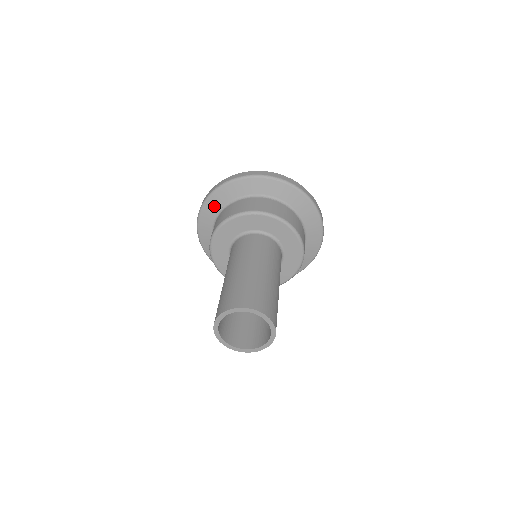
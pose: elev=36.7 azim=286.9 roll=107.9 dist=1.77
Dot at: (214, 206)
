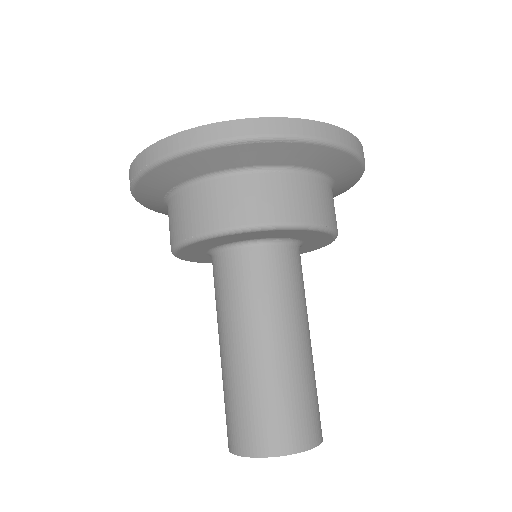
Dot at: (153, 190)
